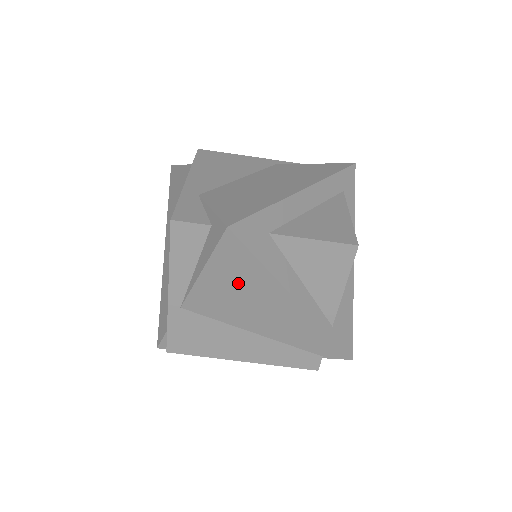
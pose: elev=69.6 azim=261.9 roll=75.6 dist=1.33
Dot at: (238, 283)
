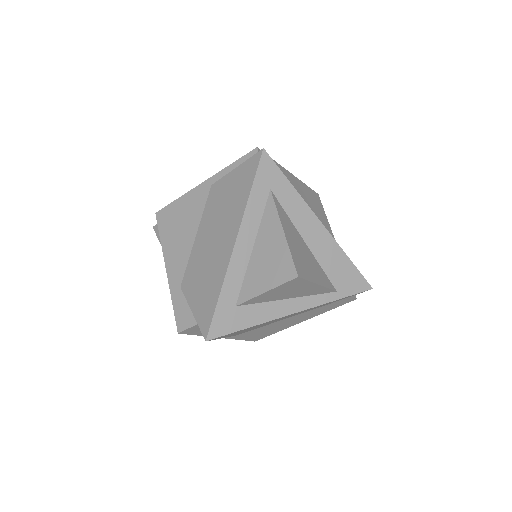
Dot at: (248, 329)
